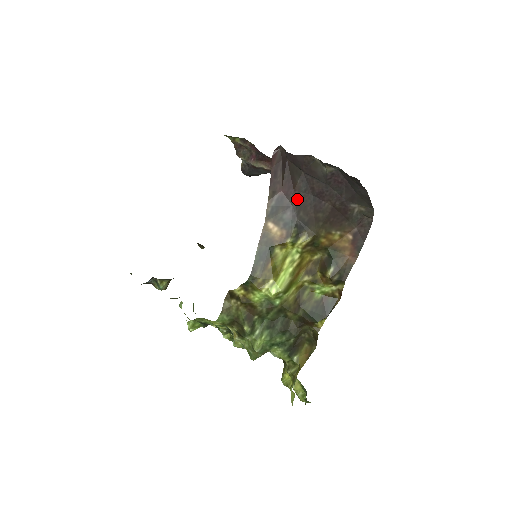
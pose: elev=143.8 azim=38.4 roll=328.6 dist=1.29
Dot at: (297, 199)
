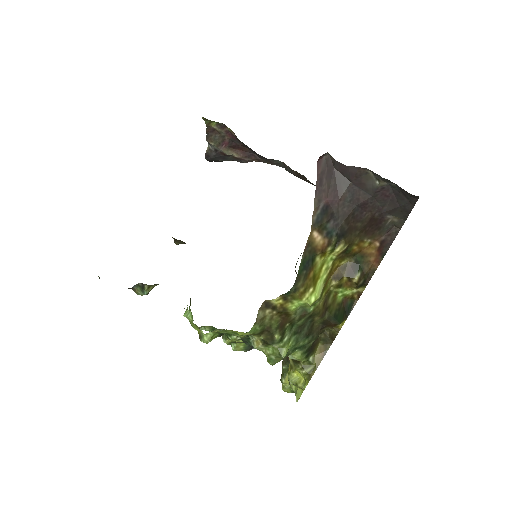
Dot at: (341, 209)
